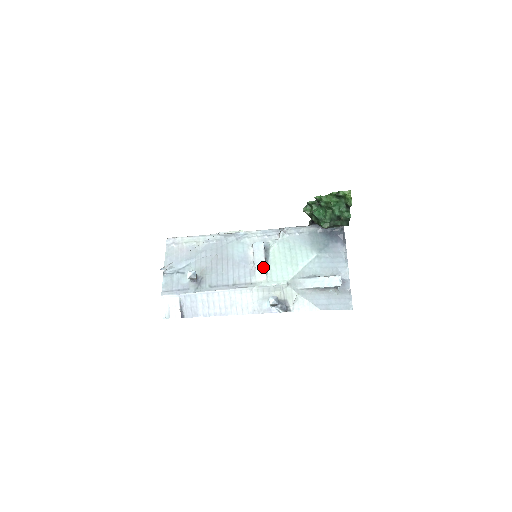
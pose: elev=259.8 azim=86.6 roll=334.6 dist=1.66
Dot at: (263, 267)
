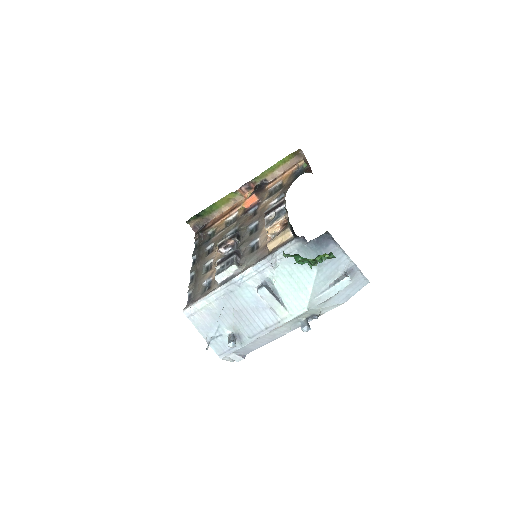
Dot at: (279, 306)
